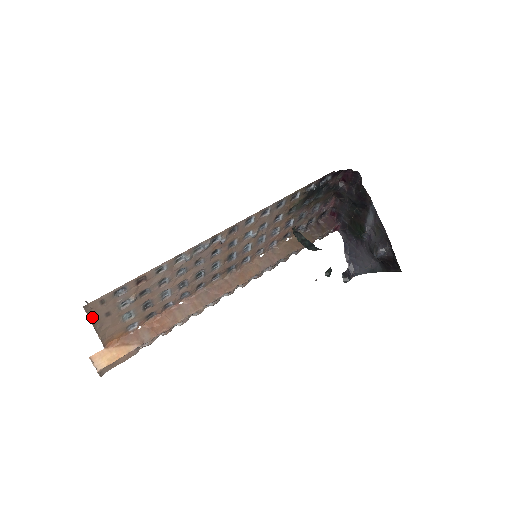
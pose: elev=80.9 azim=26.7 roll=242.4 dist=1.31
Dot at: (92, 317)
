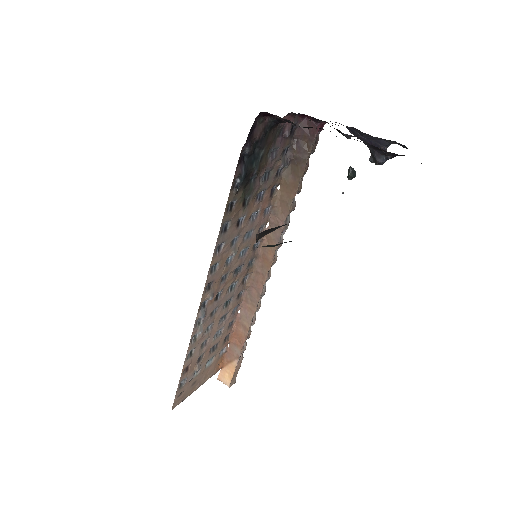
Dot at: (186, 396)
